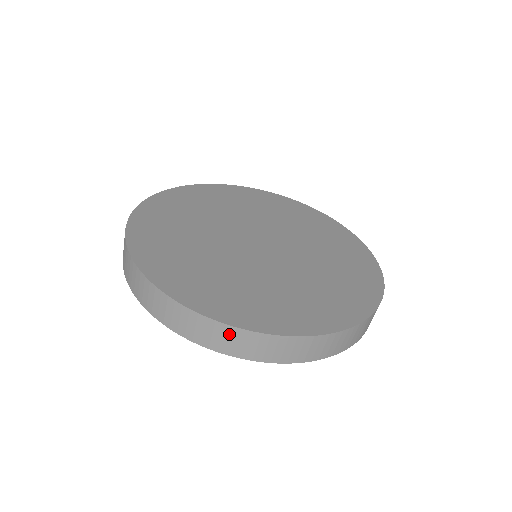
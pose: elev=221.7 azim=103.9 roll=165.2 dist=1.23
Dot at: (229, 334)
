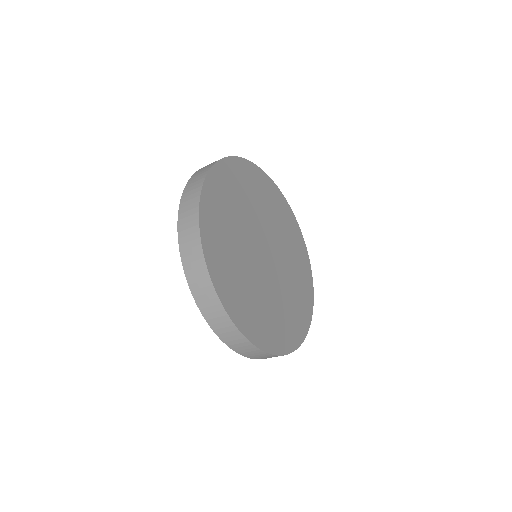
Dot at: (235, 334)
